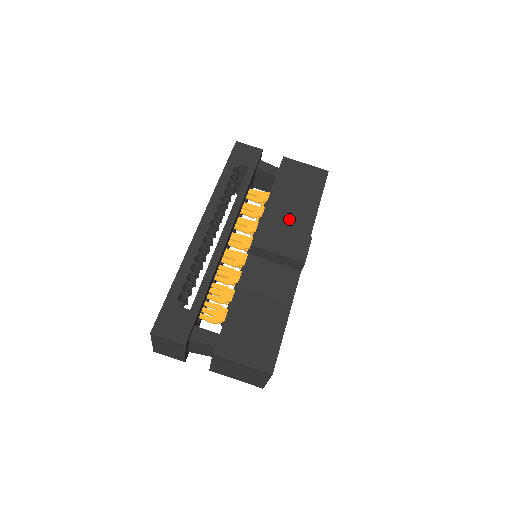
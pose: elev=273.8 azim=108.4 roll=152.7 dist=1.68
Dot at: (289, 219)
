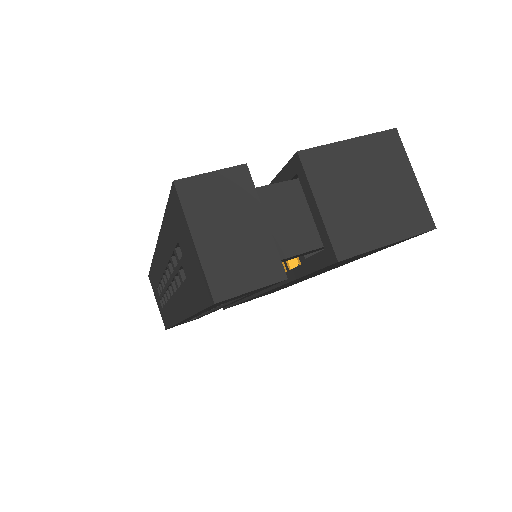
Dot at: occluded
